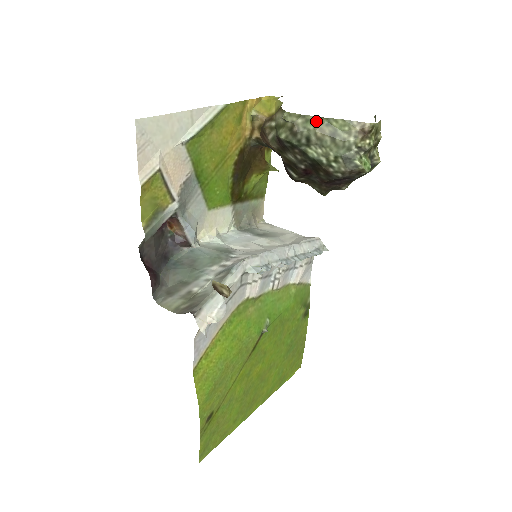
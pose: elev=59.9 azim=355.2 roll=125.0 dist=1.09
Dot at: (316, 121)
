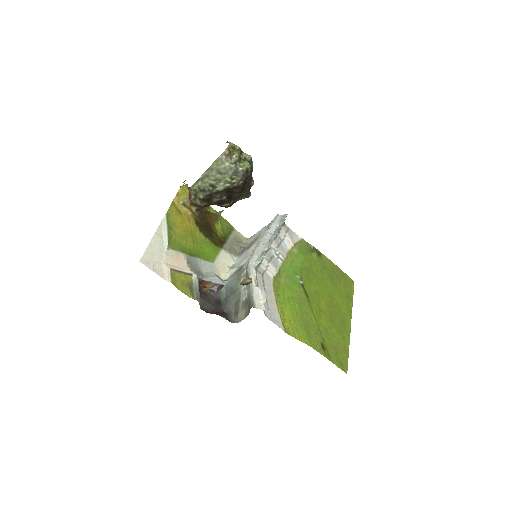
Dot at: (205, 175)
